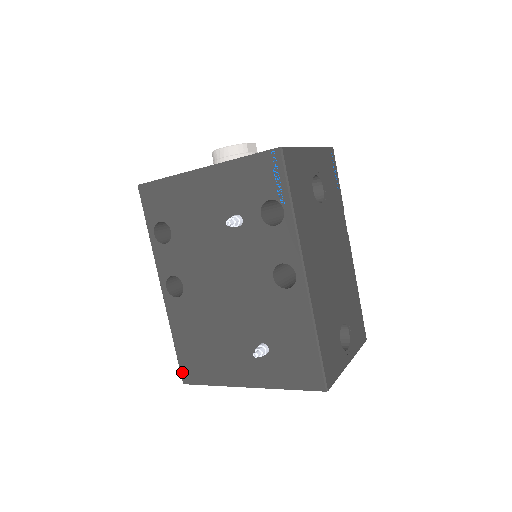
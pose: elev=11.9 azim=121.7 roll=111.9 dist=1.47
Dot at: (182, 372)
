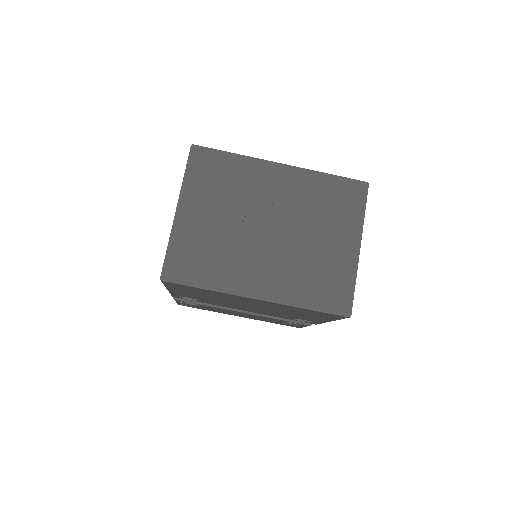
Dot at: occluded
